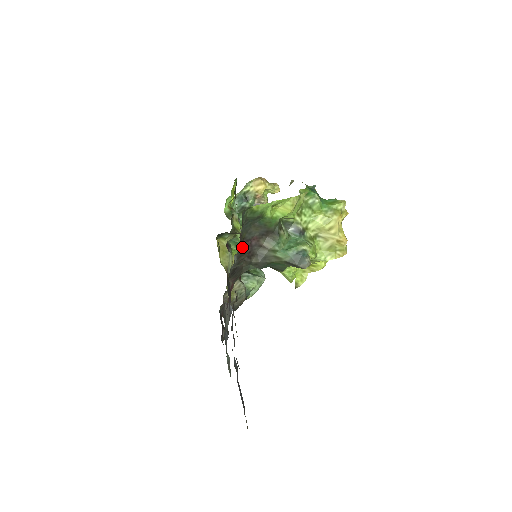
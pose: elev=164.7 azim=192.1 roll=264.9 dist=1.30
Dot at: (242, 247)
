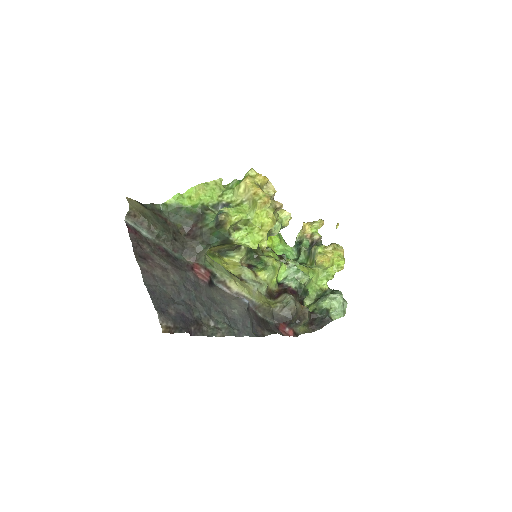
Dot at: (187, 235)
